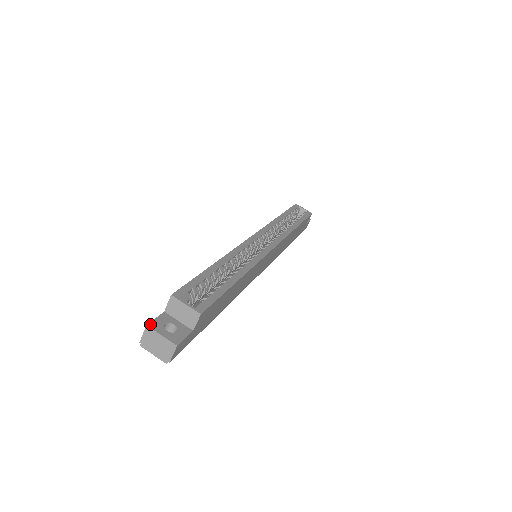
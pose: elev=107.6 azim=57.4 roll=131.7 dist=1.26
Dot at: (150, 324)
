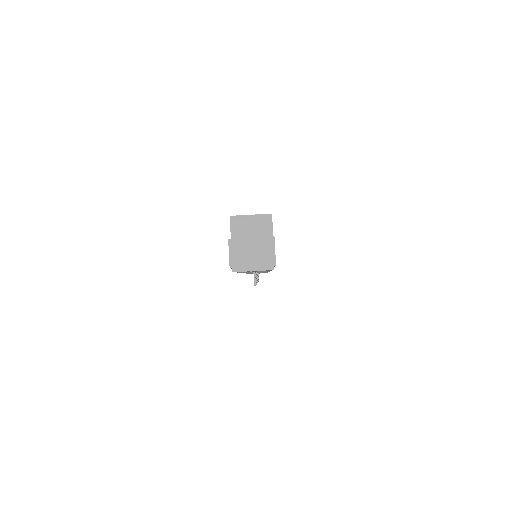
Dot at: (230, 239)
